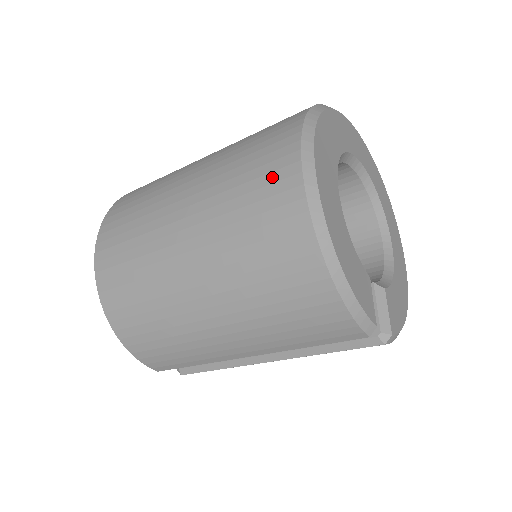
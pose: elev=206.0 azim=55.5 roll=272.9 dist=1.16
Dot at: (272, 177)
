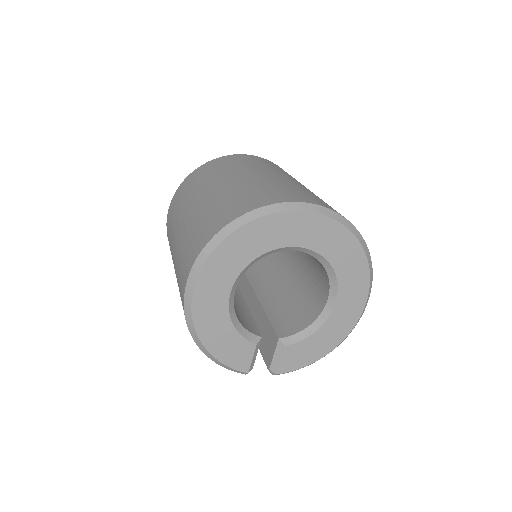
Dot at: (182, 276)
